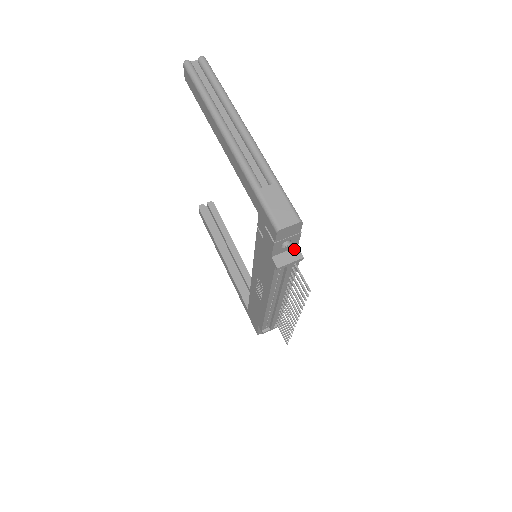
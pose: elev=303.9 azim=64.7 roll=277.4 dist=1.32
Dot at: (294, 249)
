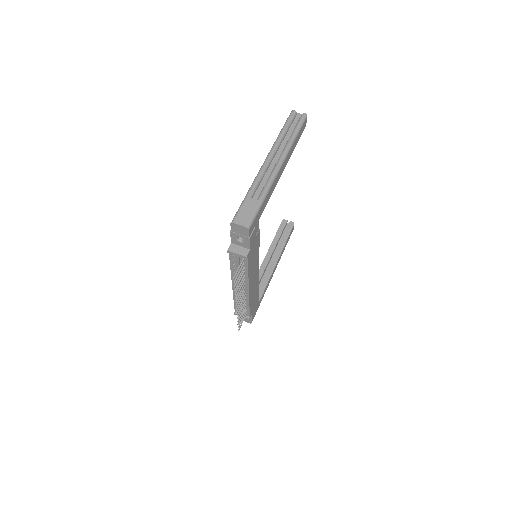
Dot at: (247, 249)
